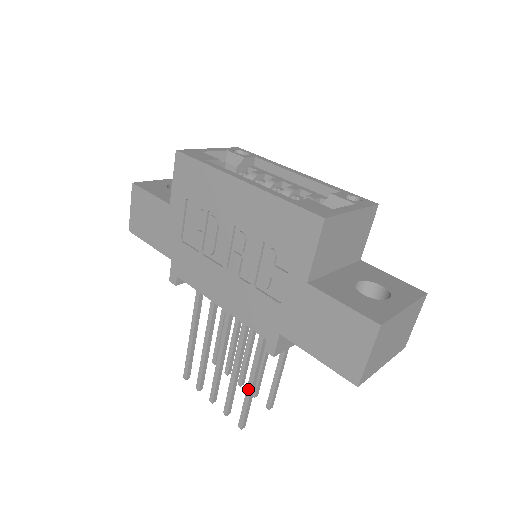
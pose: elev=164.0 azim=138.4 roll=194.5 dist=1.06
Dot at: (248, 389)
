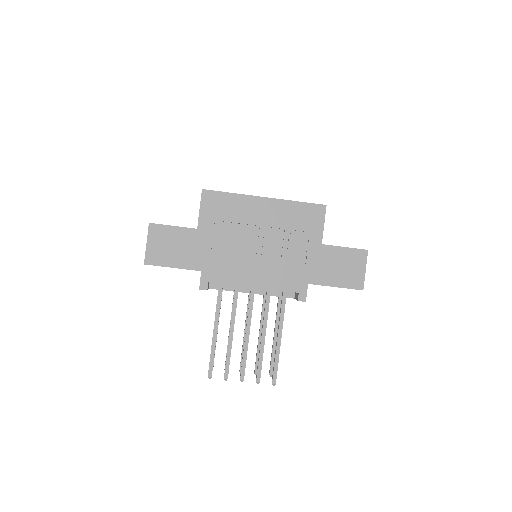
Dot at: (278, 346)
